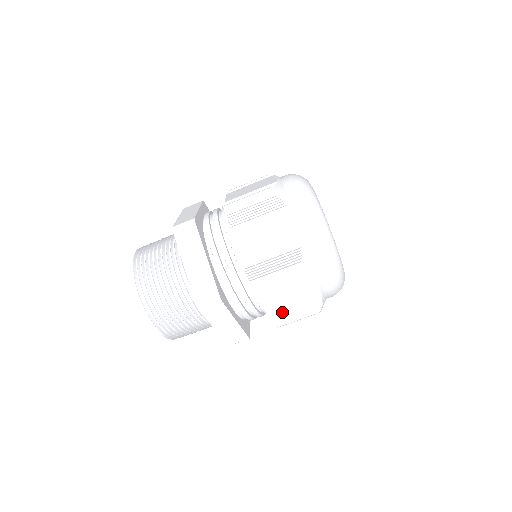
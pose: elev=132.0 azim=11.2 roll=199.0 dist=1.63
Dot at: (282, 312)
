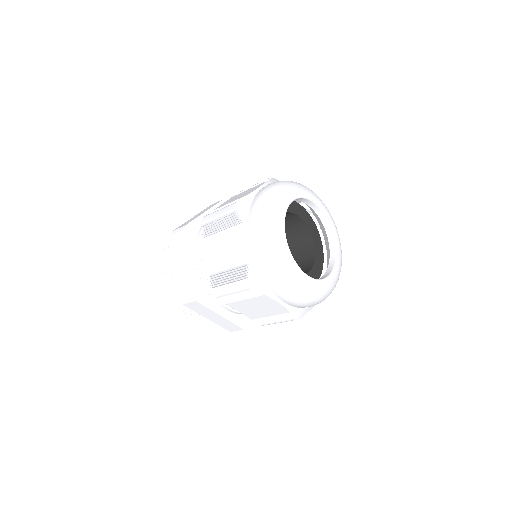
Dot at: occluded
